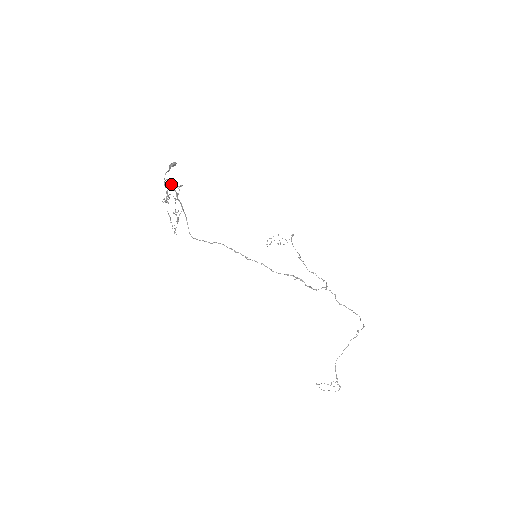
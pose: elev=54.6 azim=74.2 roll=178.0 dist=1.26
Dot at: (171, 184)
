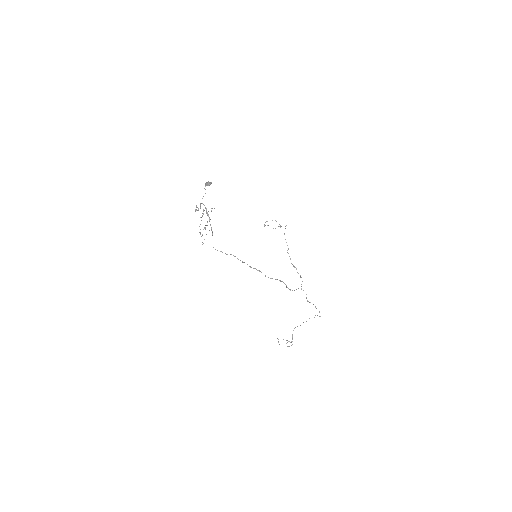
Dot at: occluded
